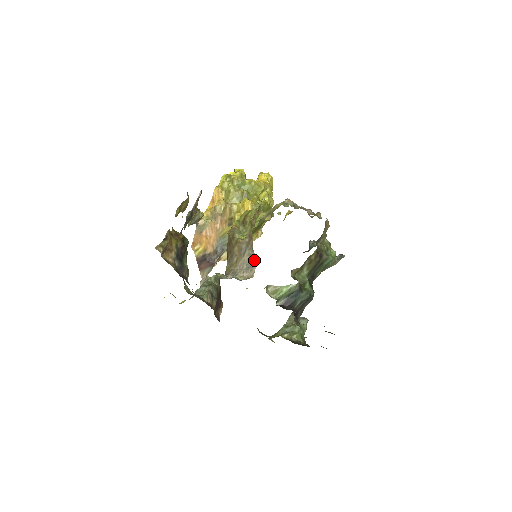
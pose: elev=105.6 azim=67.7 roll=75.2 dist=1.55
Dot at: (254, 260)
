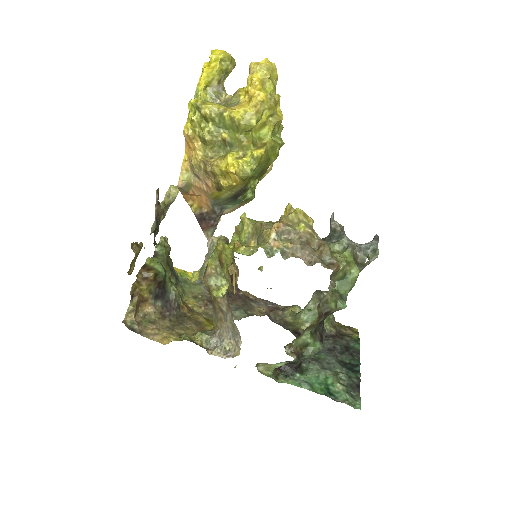
Dot at: (238, 333)
